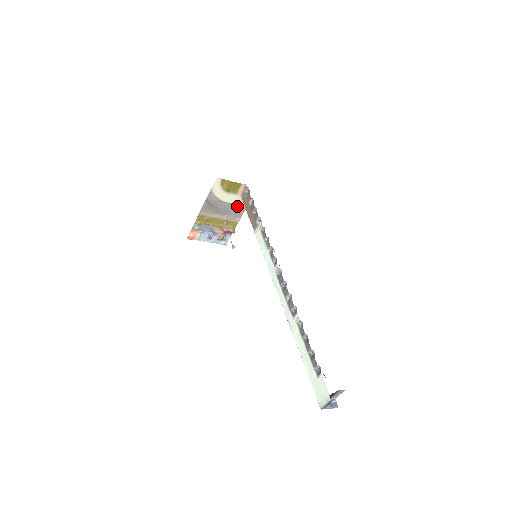
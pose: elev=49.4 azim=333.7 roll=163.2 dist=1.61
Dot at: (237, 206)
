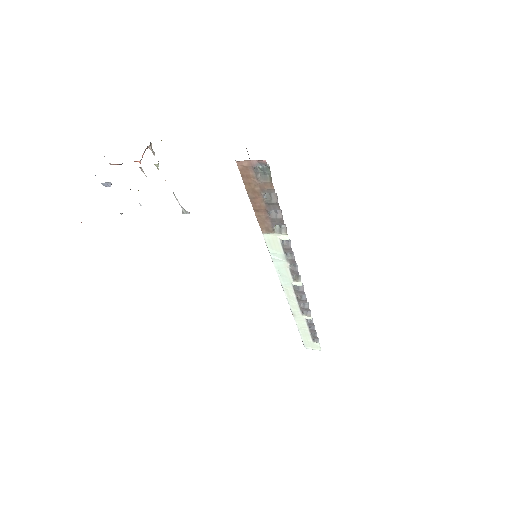
Dot at: occluded
